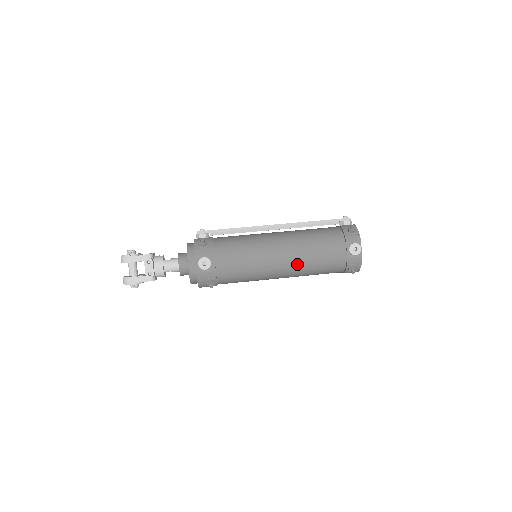
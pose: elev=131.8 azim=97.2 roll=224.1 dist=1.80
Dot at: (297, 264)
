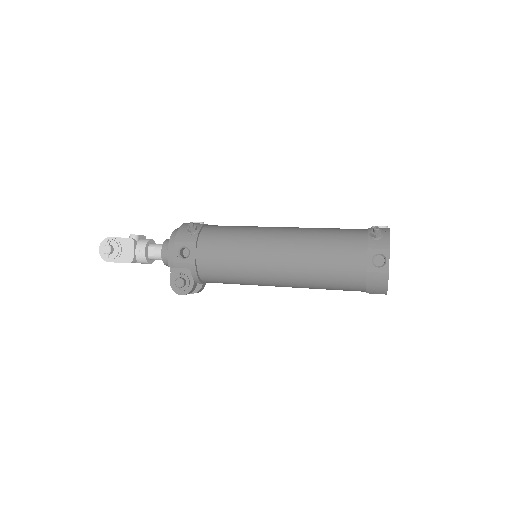
Dot at: (301, 230)
